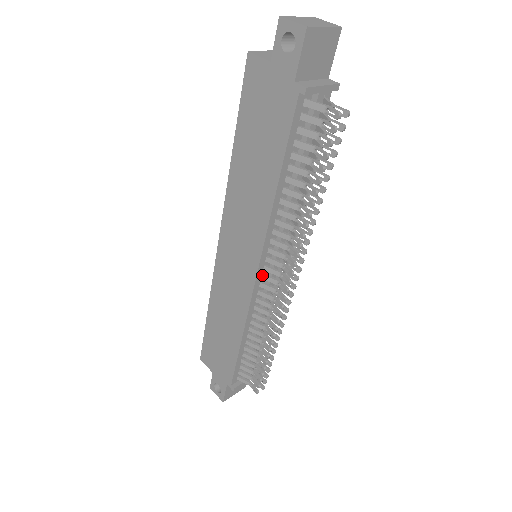
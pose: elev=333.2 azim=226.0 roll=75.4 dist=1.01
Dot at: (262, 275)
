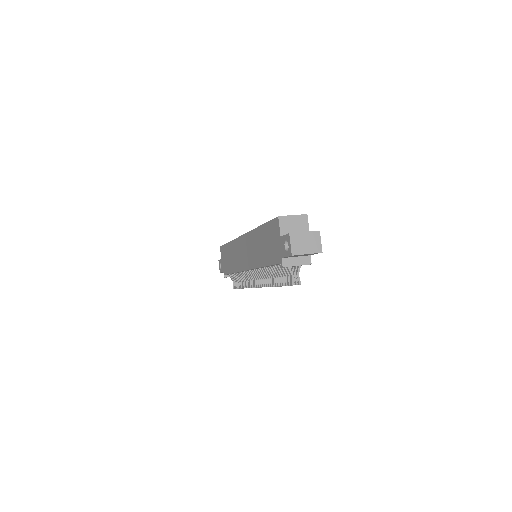
Dot at: (250, 270)
